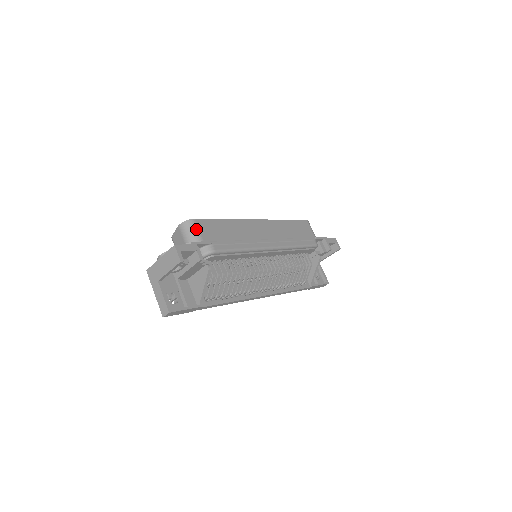
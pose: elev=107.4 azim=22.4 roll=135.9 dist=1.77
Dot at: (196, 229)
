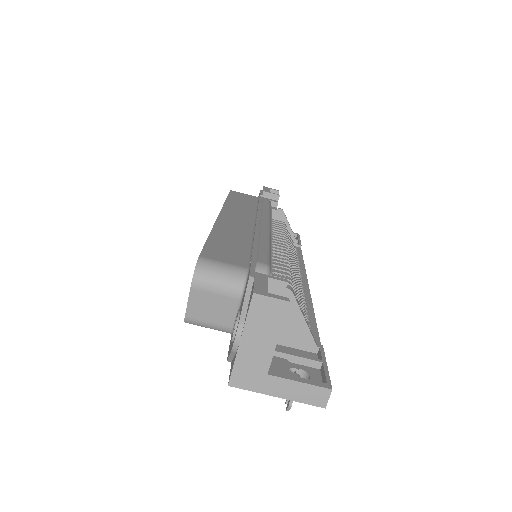
Dot at: (219, 264)
